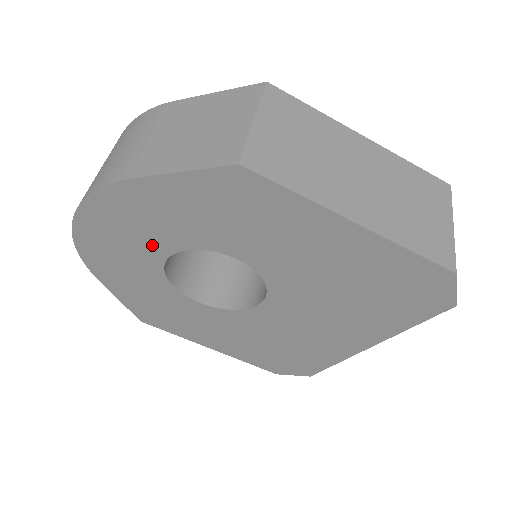
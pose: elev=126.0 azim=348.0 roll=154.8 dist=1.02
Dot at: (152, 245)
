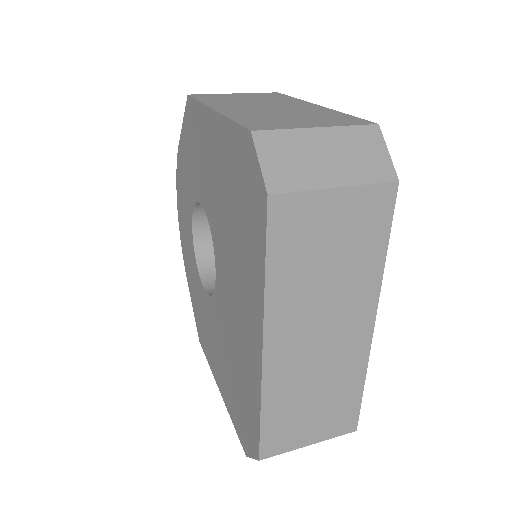
Dot at: (188, 213)
